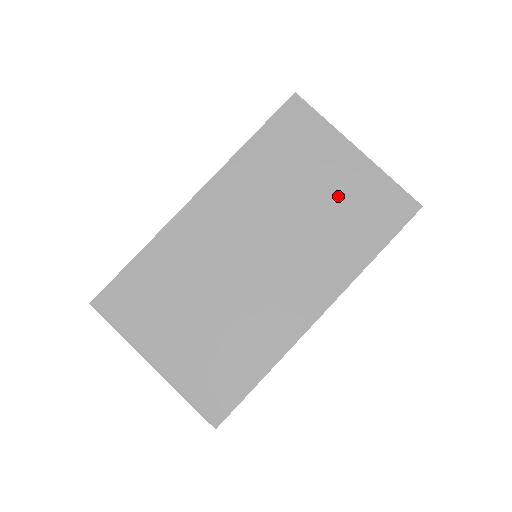
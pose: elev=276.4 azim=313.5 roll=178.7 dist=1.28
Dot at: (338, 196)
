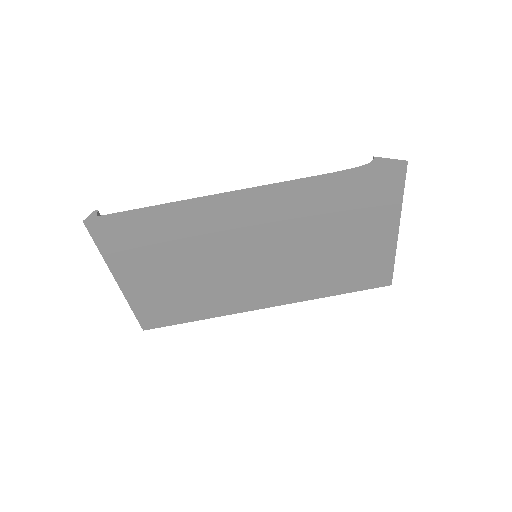
Dot at: (351, 252)
